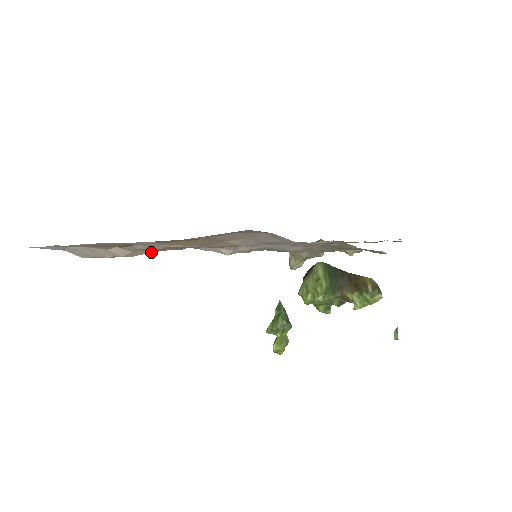
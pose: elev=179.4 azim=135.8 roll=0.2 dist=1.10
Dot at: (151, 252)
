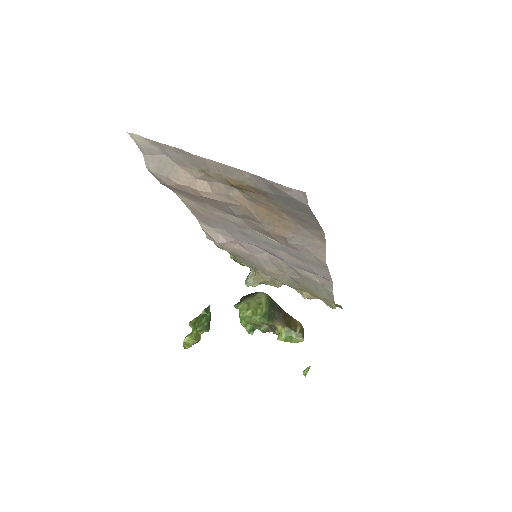
Dot at: (221, 202)
